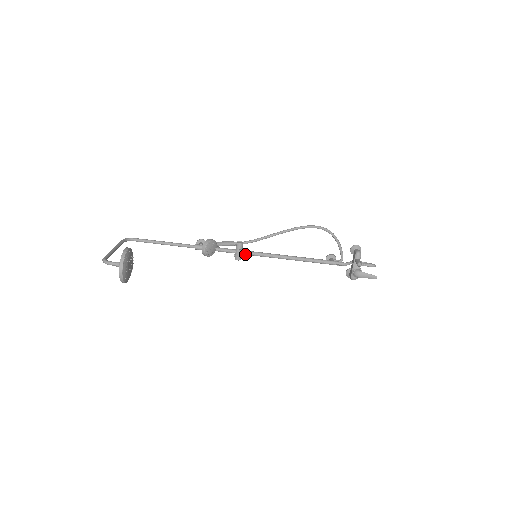
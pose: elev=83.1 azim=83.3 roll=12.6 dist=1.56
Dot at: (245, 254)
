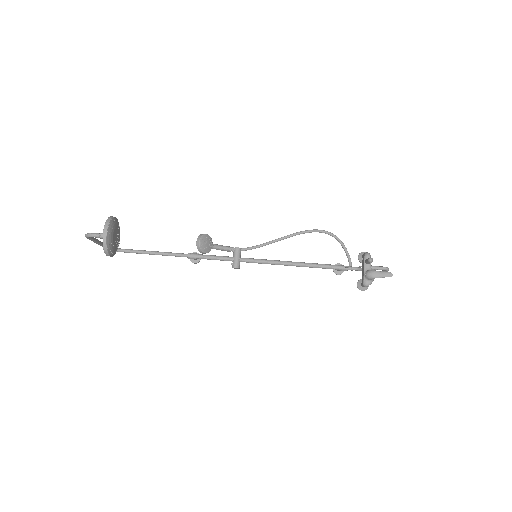
Dot at: (244, 261)
